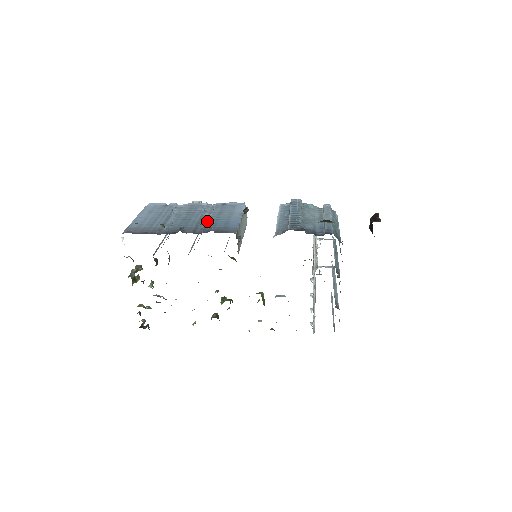
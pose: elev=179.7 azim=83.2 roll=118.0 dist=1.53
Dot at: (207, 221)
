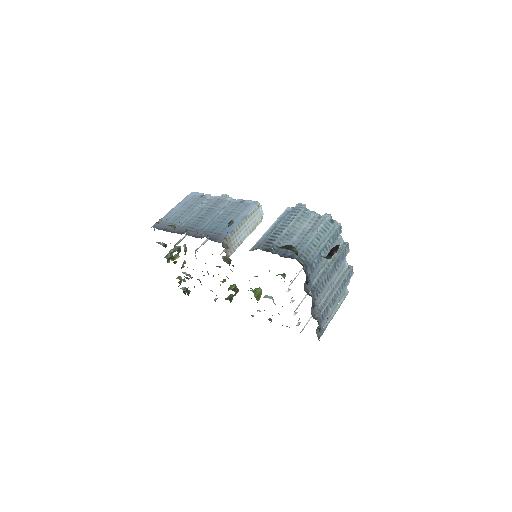
Dot at: (213, 223)
